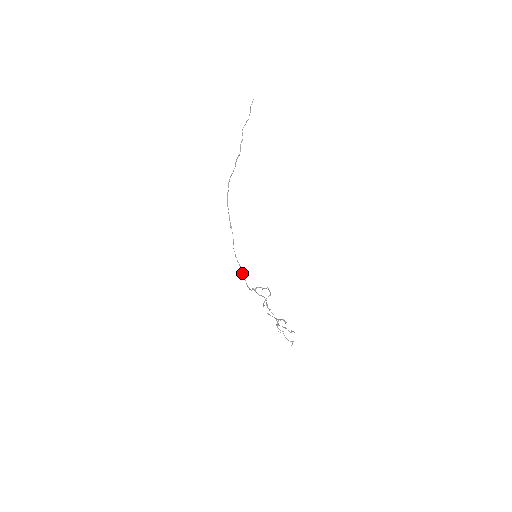
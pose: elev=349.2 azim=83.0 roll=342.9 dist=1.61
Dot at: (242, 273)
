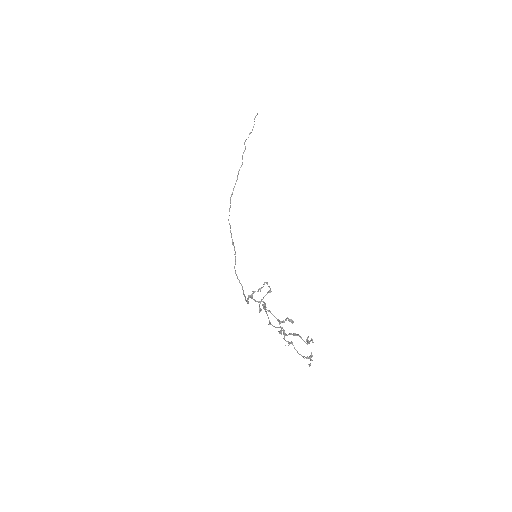
Dot at: occluded
